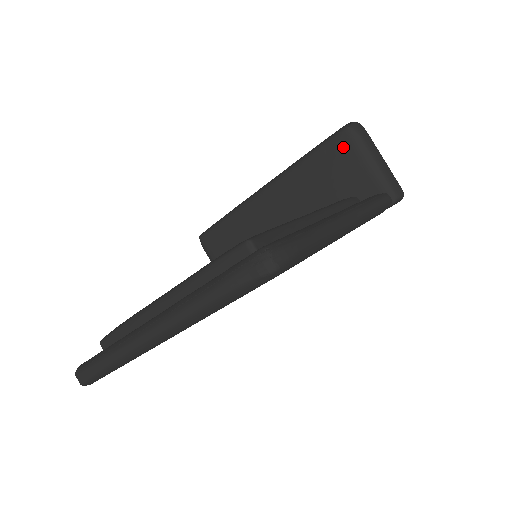
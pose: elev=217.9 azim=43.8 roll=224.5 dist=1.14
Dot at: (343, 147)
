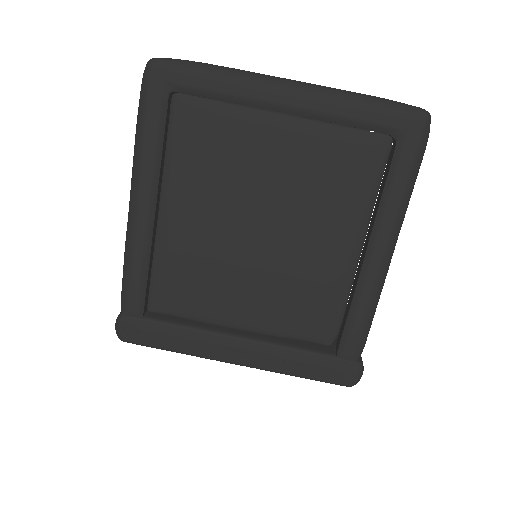
Dot at: occluded
